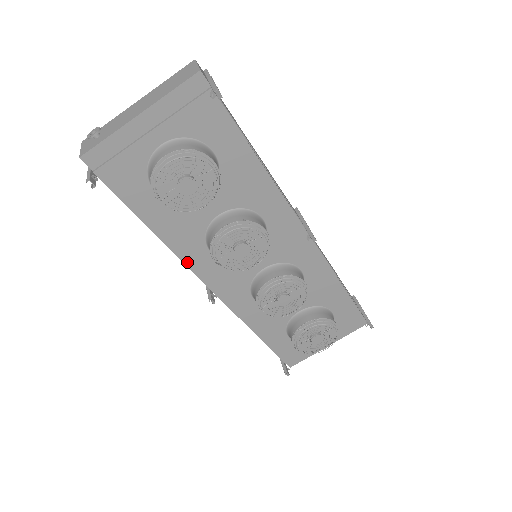
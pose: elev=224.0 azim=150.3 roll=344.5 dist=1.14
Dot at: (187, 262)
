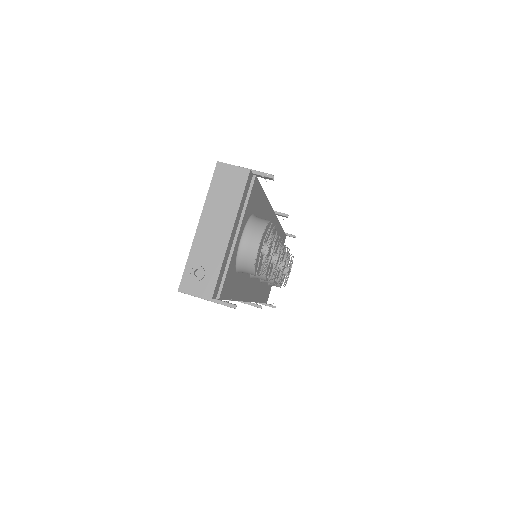
Dot at: (244, 299)
